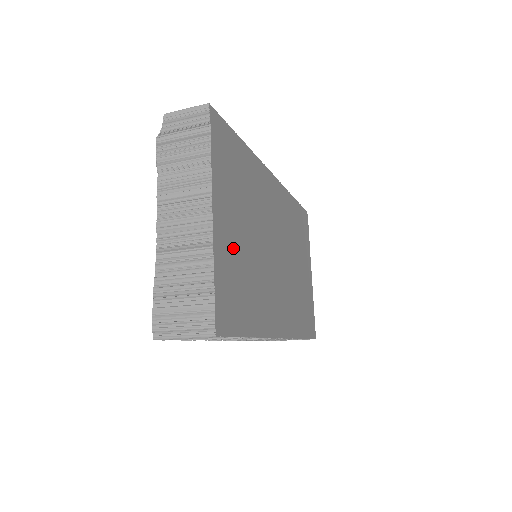
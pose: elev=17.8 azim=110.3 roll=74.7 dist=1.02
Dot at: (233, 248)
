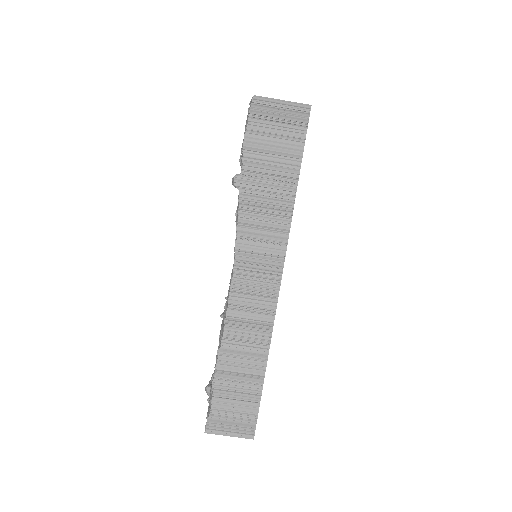
Dot at: occluded
